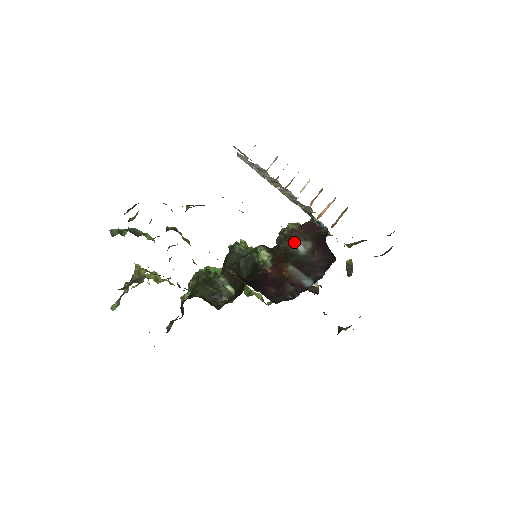
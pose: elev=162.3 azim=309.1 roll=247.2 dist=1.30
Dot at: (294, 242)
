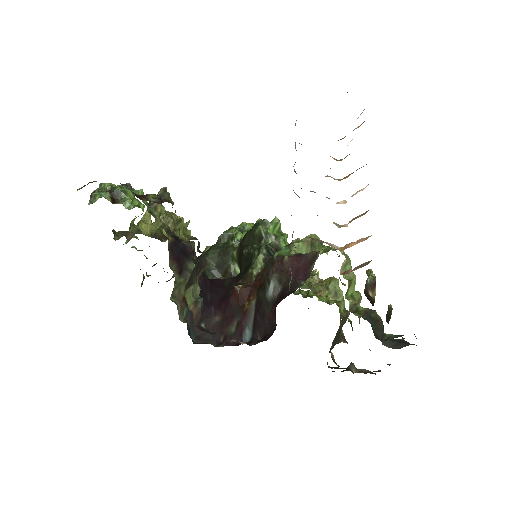
Dot at: (272, 275)
